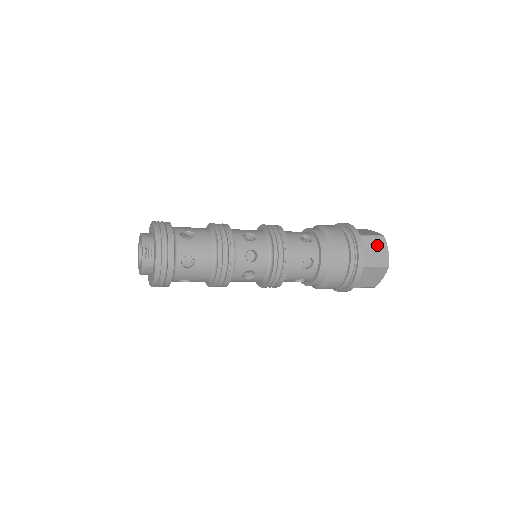
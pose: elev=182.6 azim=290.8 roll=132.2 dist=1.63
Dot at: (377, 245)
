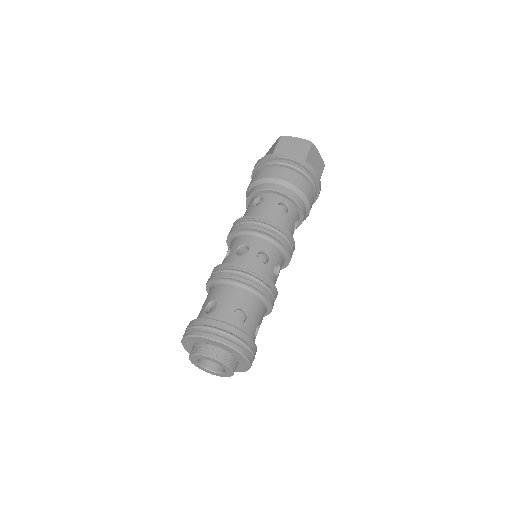
Dot at: (314, 156)
